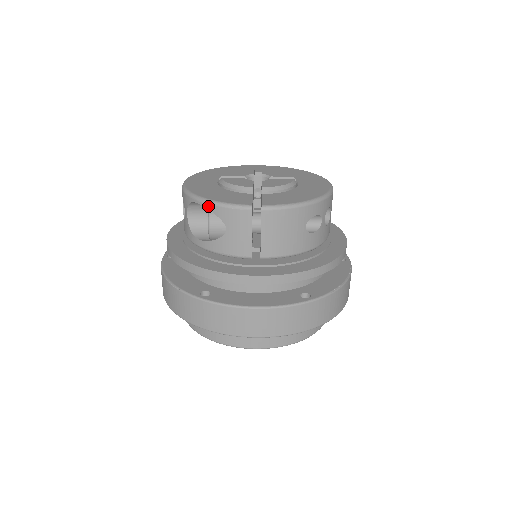
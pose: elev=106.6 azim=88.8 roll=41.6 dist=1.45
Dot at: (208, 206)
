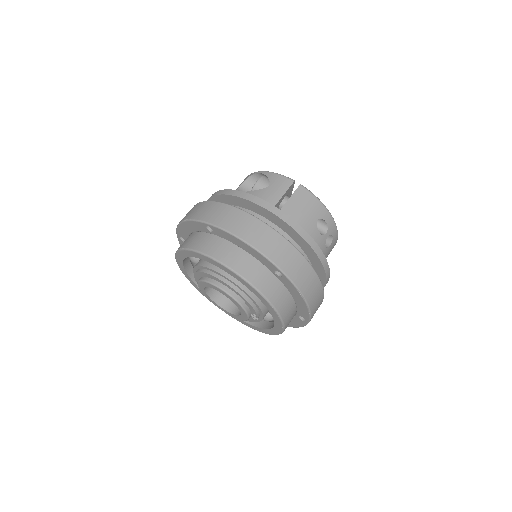
Dot at: (265, 173)
